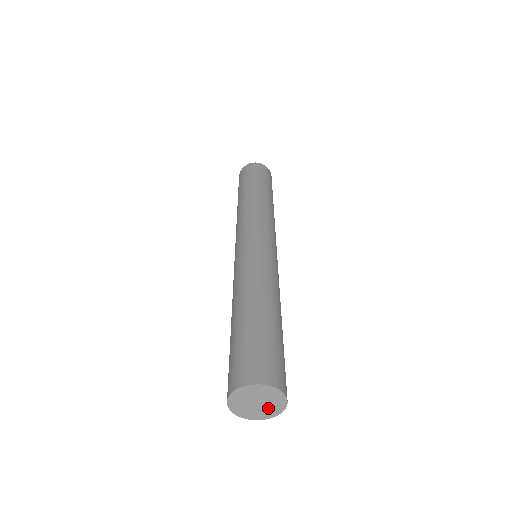
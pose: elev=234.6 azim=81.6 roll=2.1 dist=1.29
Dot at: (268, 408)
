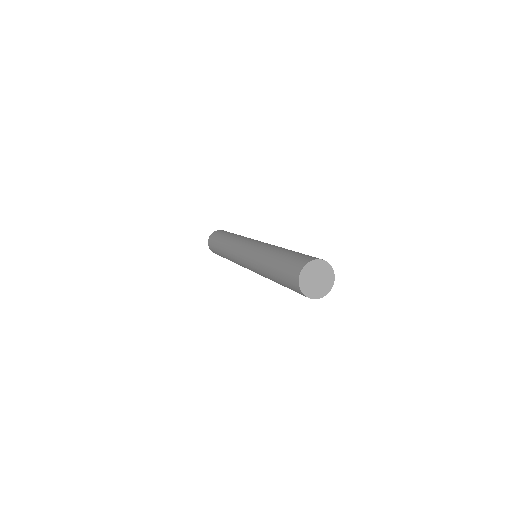
Dot at: (318, 288)
